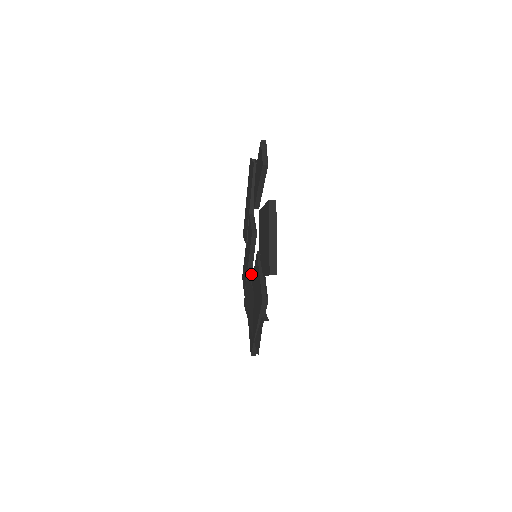
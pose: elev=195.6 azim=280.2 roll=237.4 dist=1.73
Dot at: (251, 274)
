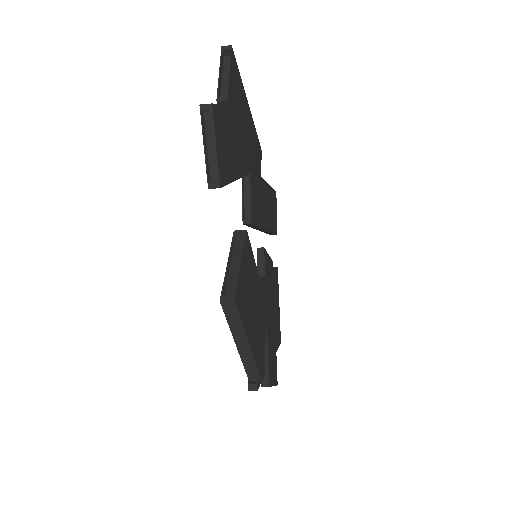
Dot at: (261, 252)
